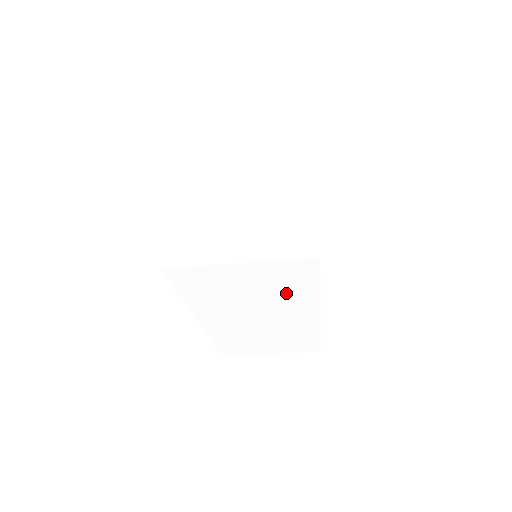
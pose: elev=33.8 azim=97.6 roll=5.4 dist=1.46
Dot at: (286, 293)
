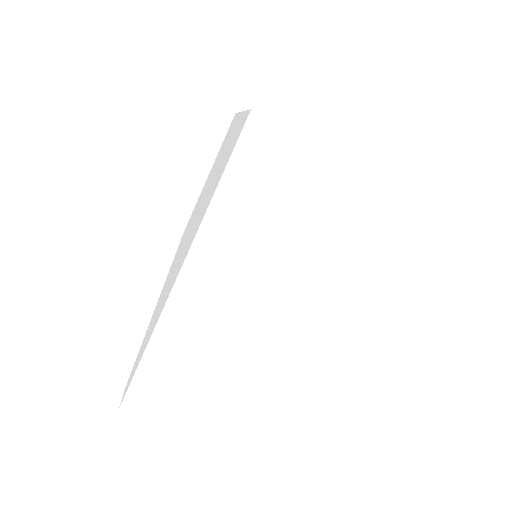
Dot at: (328, 245)
